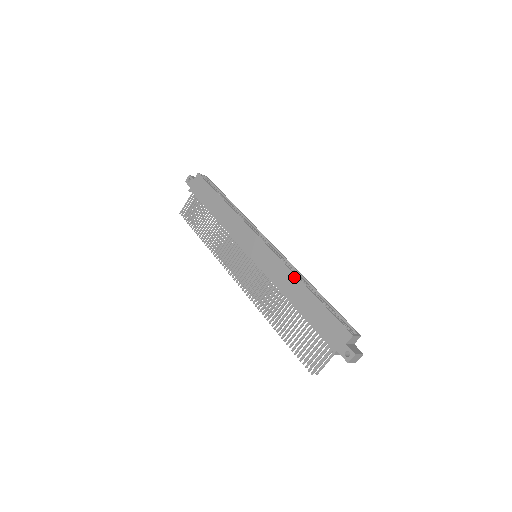
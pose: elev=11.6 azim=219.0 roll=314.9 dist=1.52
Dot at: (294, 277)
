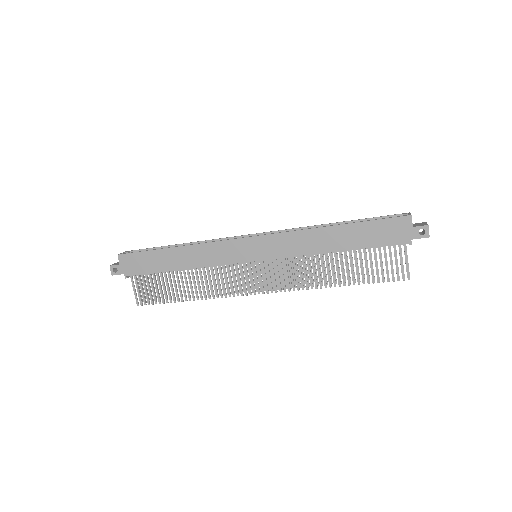
Dot at: (314, 231)
